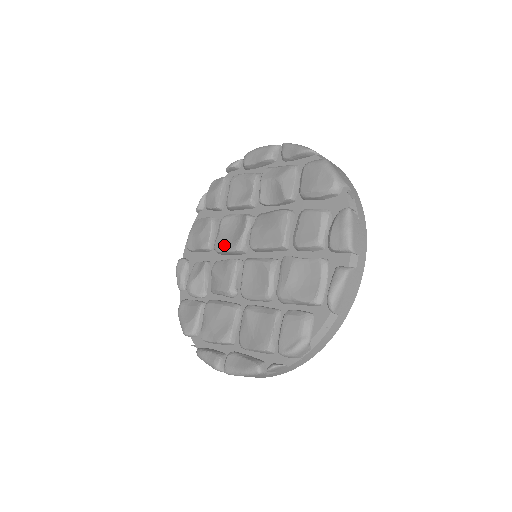
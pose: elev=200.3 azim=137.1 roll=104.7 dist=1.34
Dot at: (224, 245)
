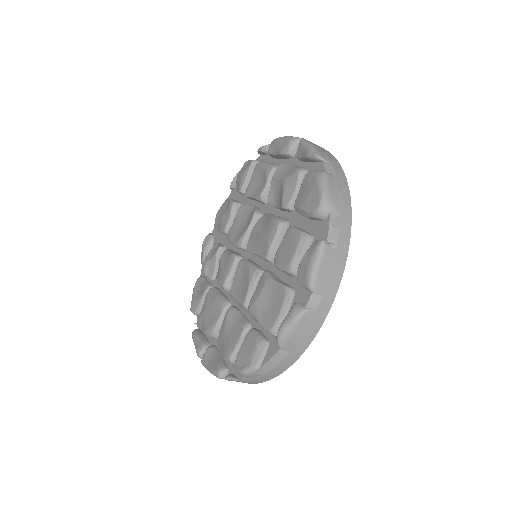
Dot at: (232, 236)
